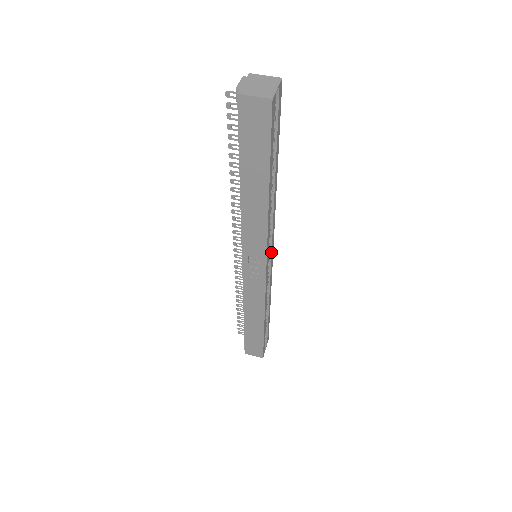
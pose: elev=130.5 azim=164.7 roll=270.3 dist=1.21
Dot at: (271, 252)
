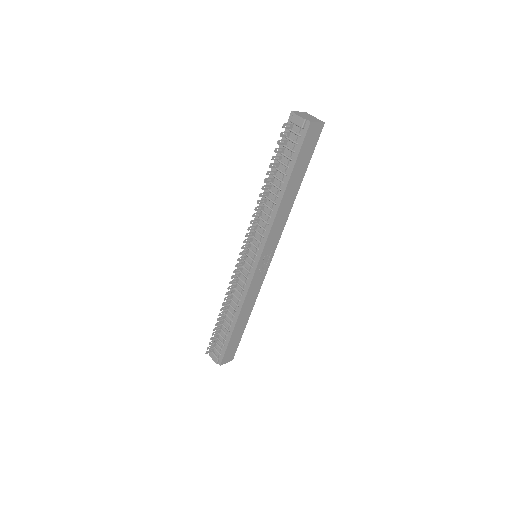
Dot at: occluded
